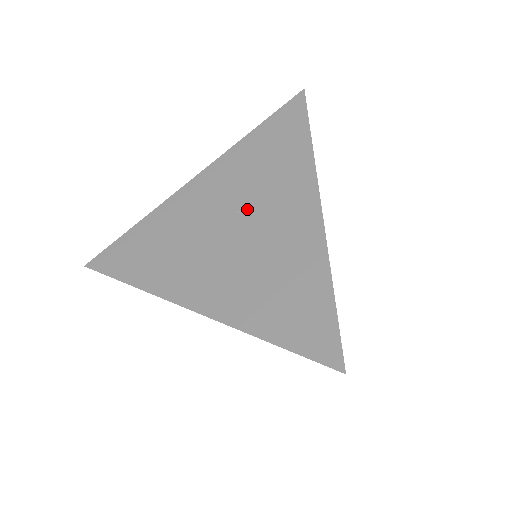
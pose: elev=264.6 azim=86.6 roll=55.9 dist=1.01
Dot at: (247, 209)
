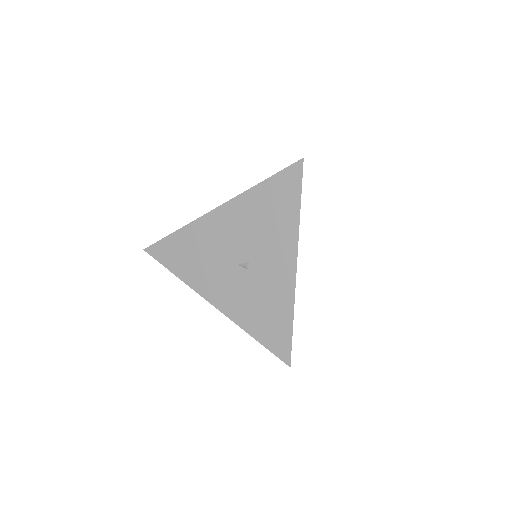
Dot at: occluded
